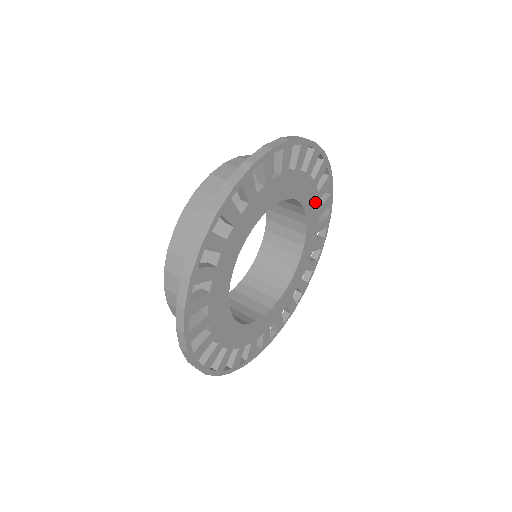
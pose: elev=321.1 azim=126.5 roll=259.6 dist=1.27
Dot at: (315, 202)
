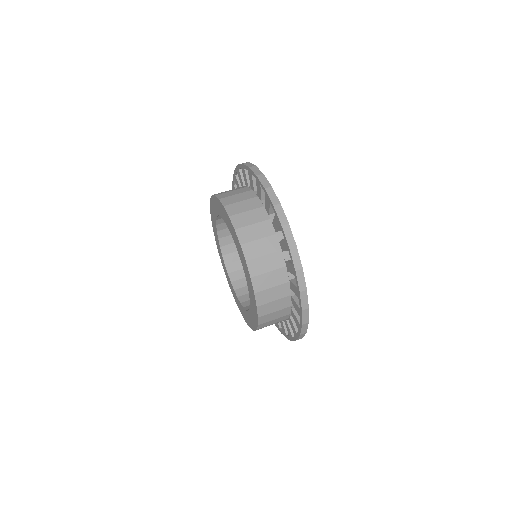
Dot at: occluded
